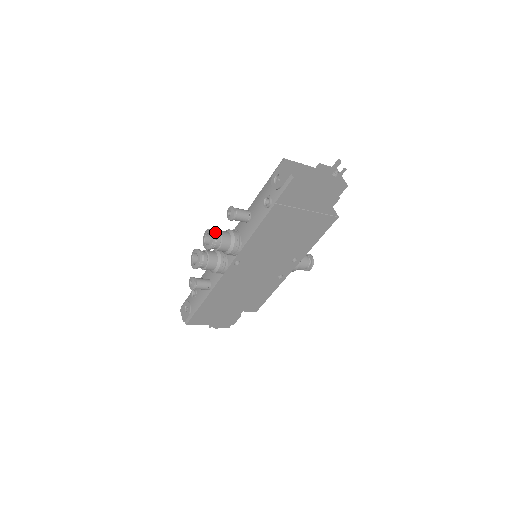
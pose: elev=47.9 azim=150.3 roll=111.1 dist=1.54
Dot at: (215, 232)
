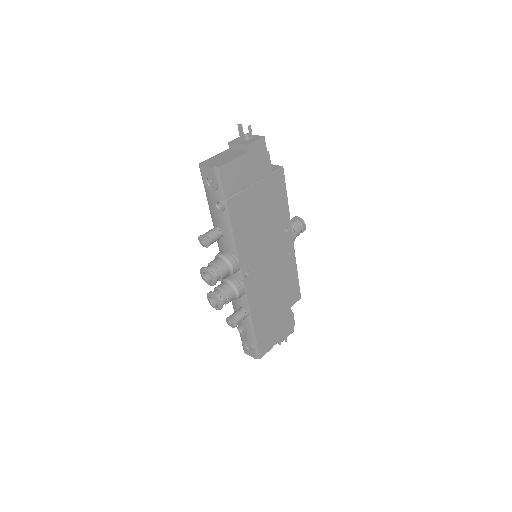
Dot at: (207, 267)
